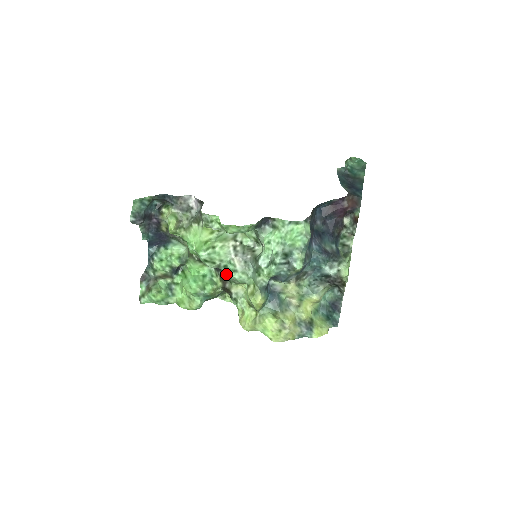
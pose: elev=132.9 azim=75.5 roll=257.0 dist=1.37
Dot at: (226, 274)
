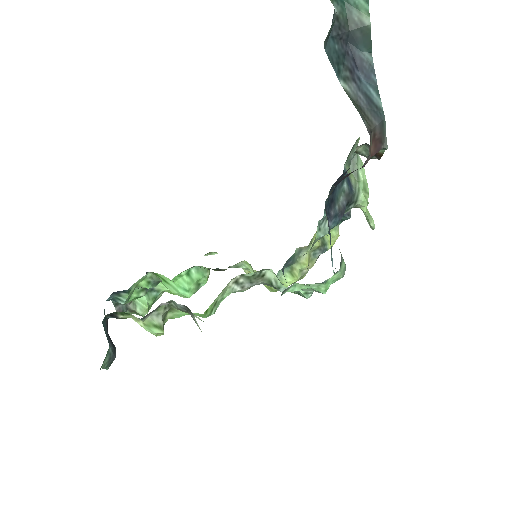
Dot at: occluded
